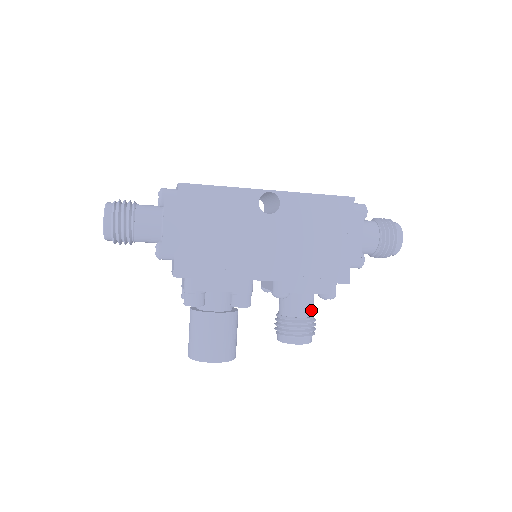
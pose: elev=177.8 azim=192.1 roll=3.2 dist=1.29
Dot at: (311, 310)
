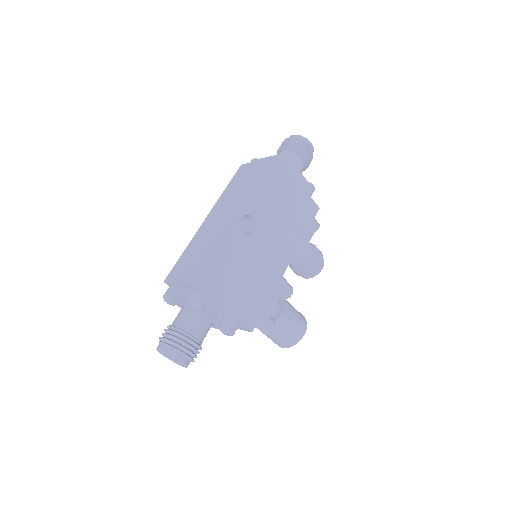
Dot at: (310, 244)
